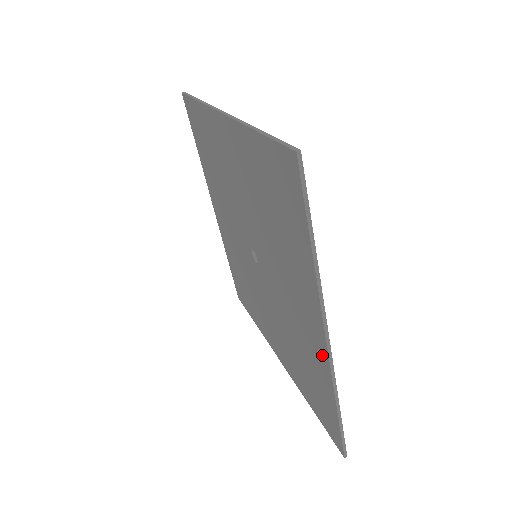
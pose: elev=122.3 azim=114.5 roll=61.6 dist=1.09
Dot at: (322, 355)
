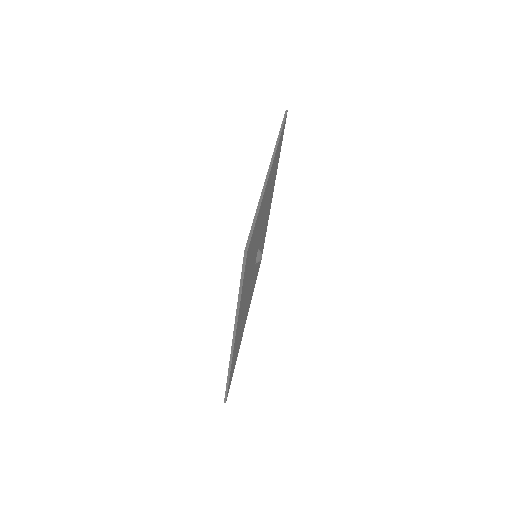
Dot at: occluded
